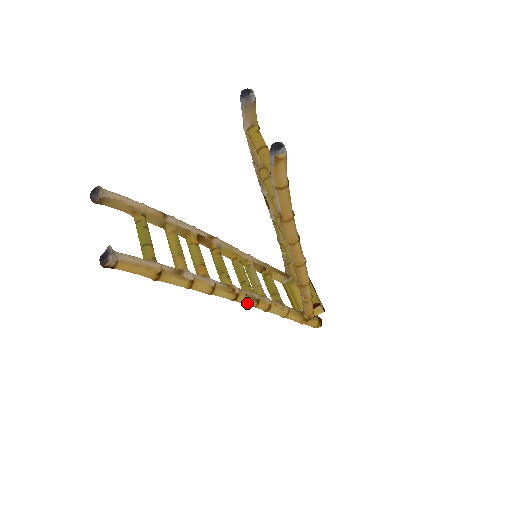
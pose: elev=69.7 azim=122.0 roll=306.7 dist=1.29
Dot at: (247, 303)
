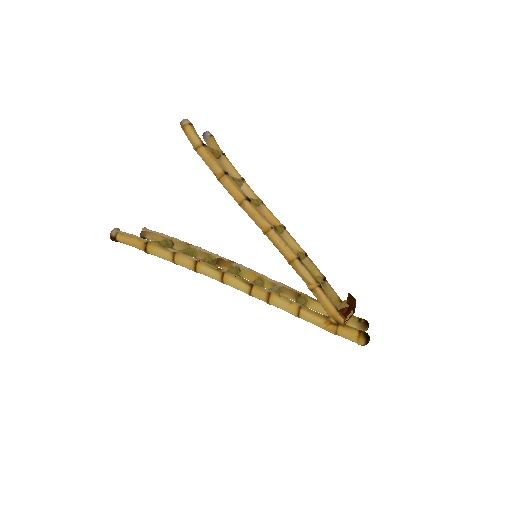
Dot at: (239, 286)
